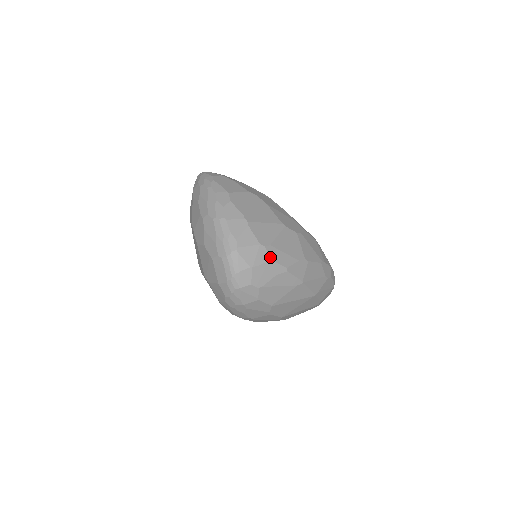
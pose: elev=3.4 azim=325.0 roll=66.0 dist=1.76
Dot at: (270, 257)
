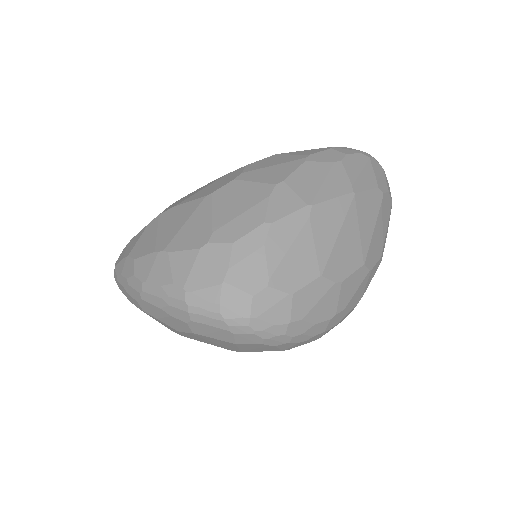
Dot at: (228, 242)
